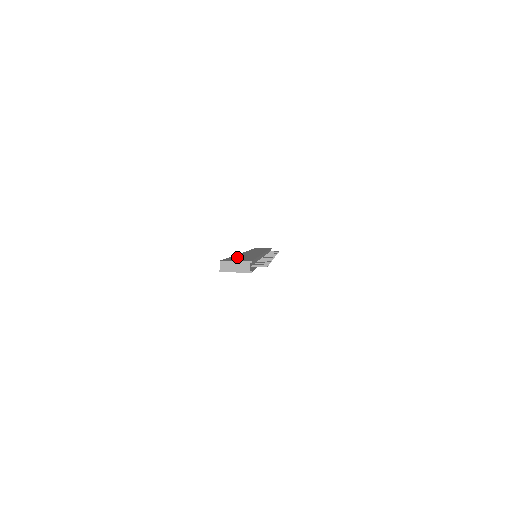
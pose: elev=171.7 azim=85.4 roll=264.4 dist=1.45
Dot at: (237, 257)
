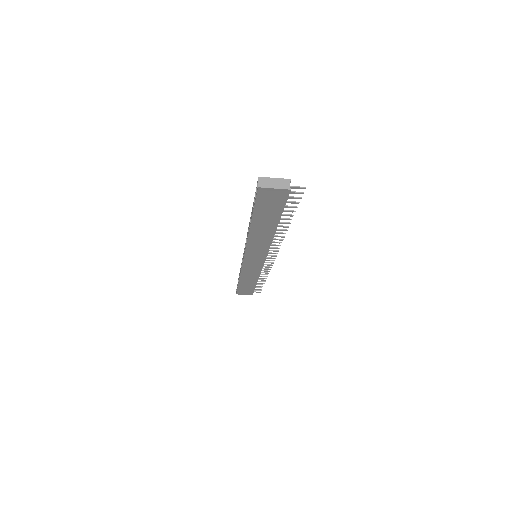
Dot at: occluded
